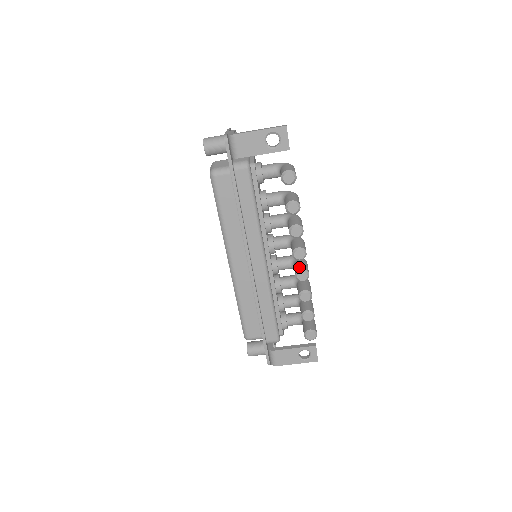
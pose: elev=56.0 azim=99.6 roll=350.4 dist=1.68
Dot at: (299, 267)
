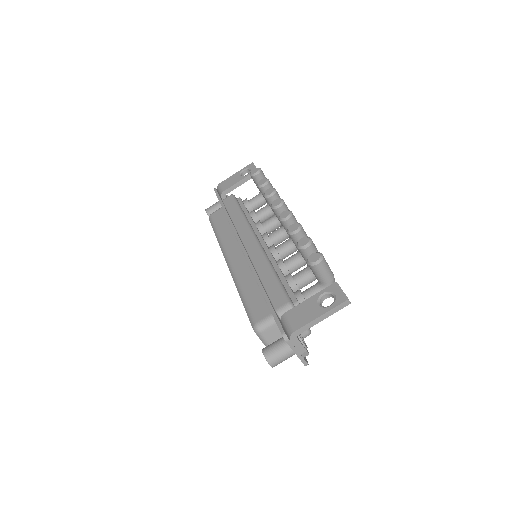
Dot at: occluded
